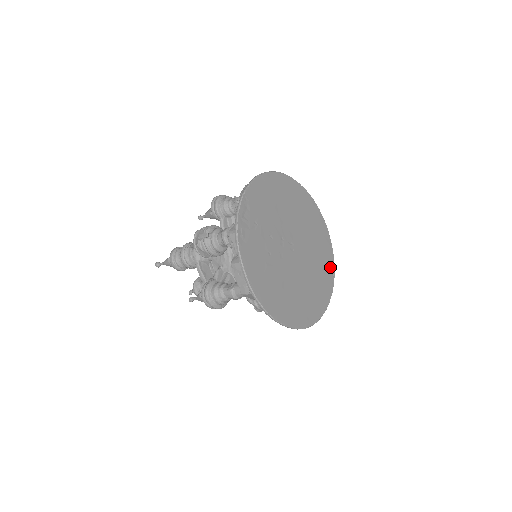
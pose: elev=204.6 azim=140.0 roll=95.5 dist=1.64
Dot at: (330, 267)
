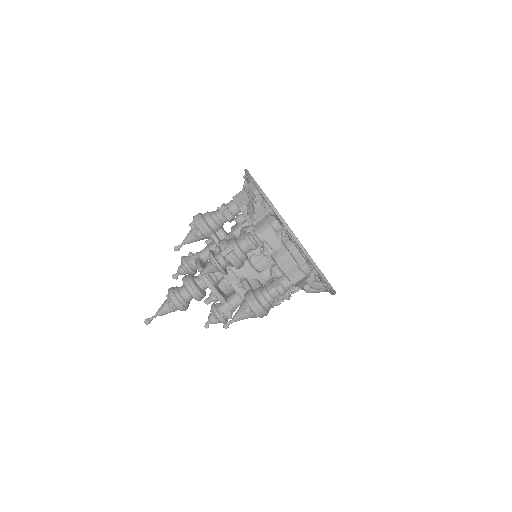
Dot at: occluded
